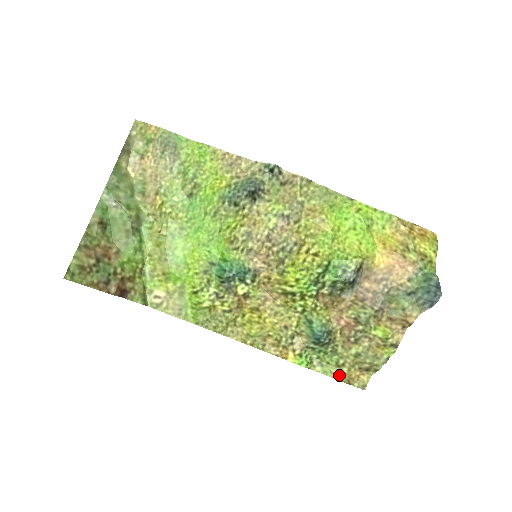
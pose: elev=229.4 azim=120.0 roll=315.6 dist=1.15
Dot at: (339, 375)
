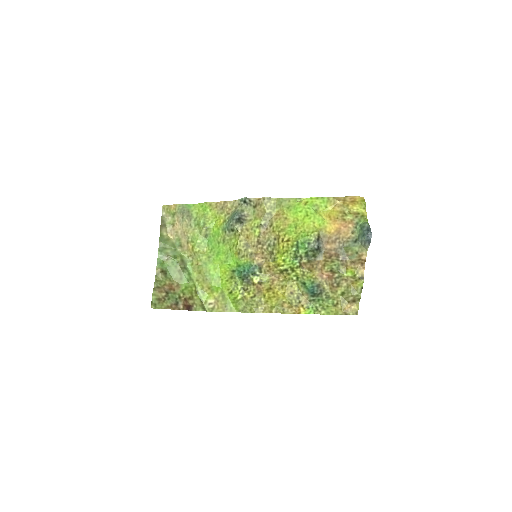
Dot at: (337, 311)
